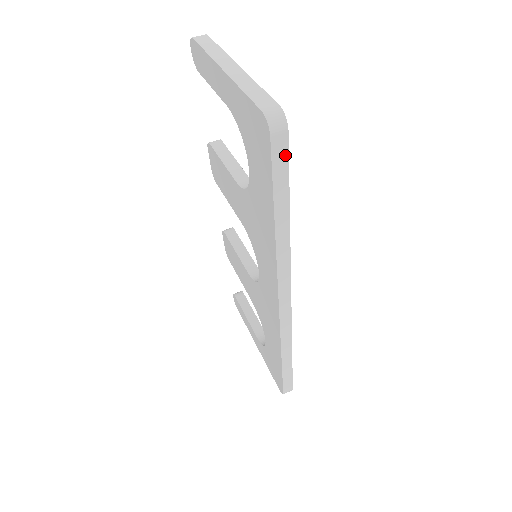
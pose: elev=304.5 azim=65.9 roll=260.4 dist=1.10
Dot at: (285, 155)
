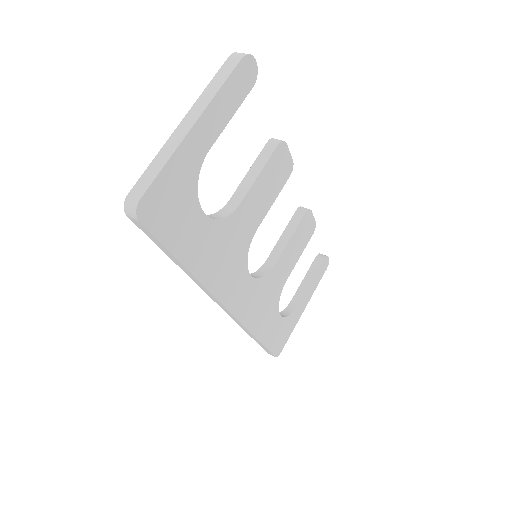
Dot at: (150, 233)
